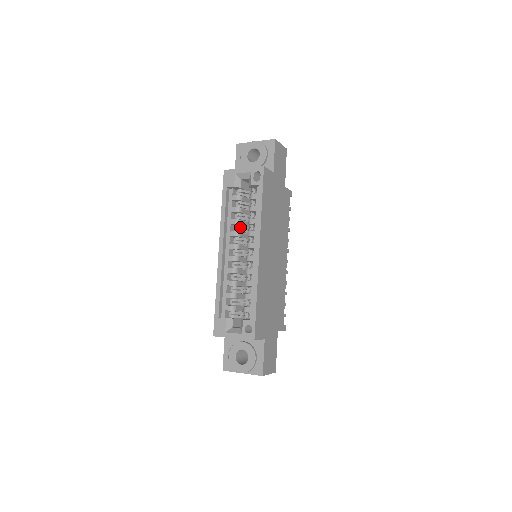
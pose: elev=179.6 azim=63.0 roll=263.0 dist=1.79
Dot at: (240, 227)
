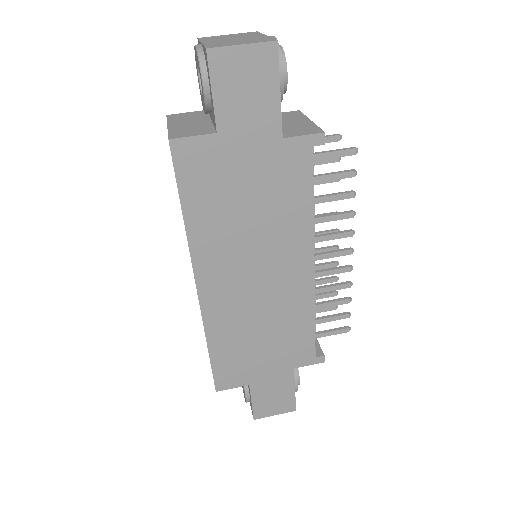
Dot at: occluded
